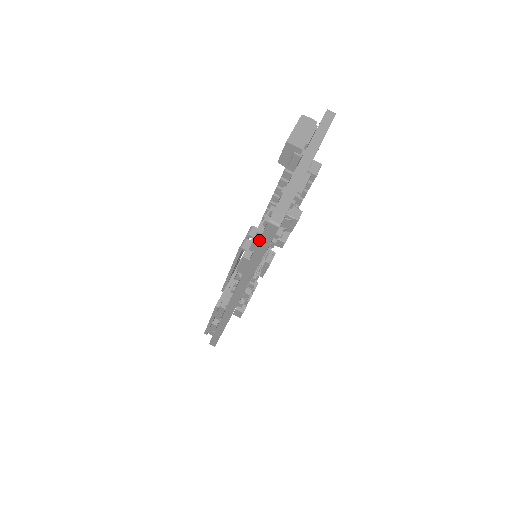
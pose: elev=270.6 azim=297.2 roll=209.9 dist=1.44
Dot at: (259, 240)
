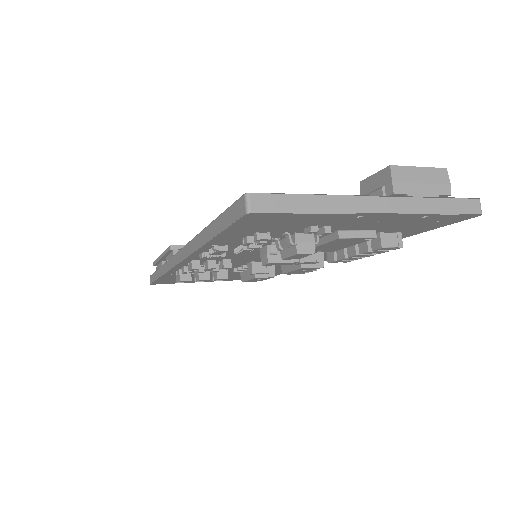
Dot at: (226, 210)
